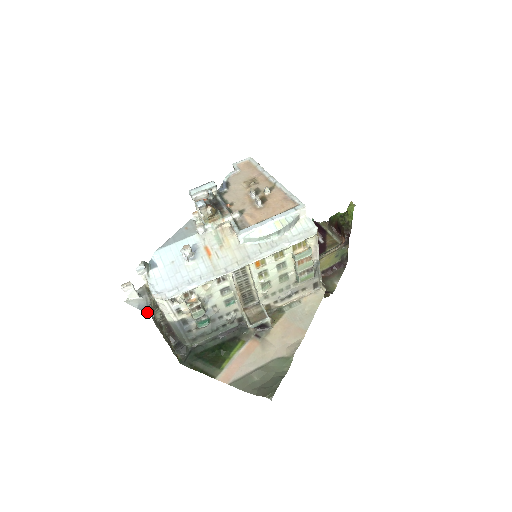
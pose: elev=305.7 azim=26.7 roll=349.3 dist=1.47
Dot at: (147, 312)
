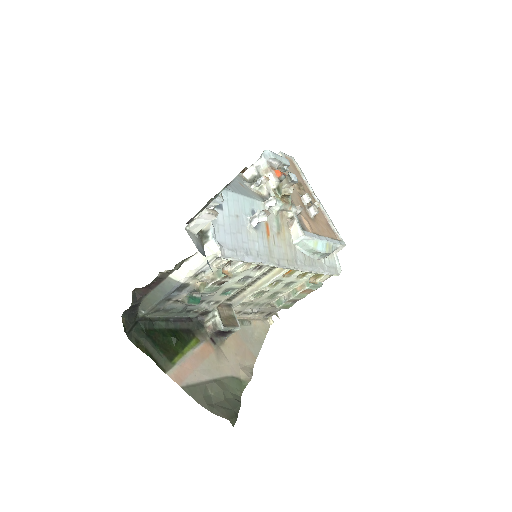
Dot at: (207, 260)
